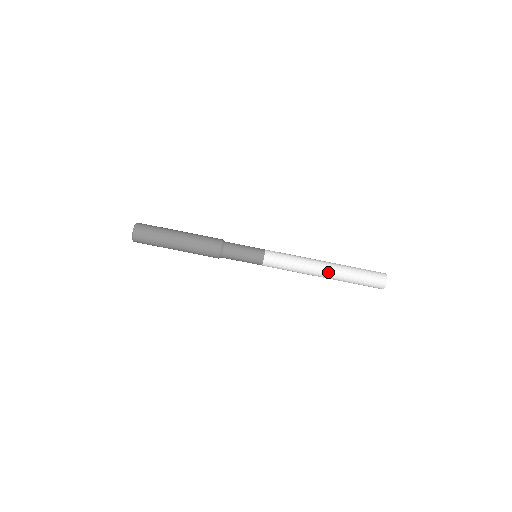
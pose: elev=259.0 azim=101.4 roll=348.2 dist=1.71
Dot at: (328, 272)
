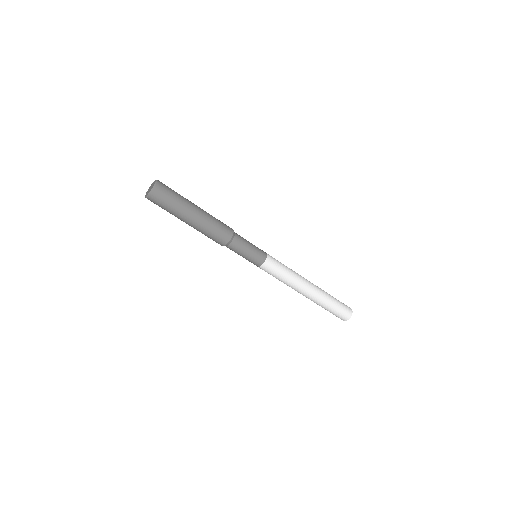
Dot at: (311, 293)
